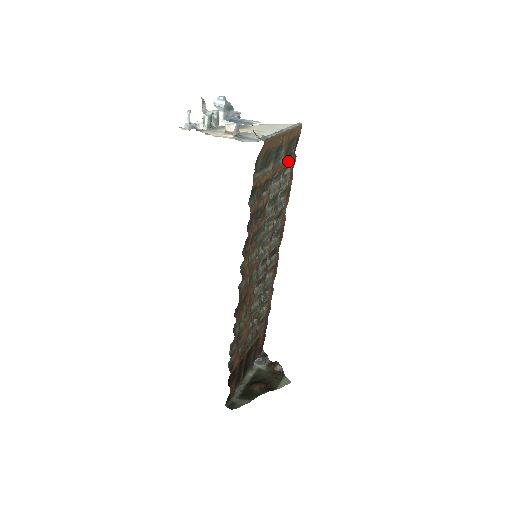
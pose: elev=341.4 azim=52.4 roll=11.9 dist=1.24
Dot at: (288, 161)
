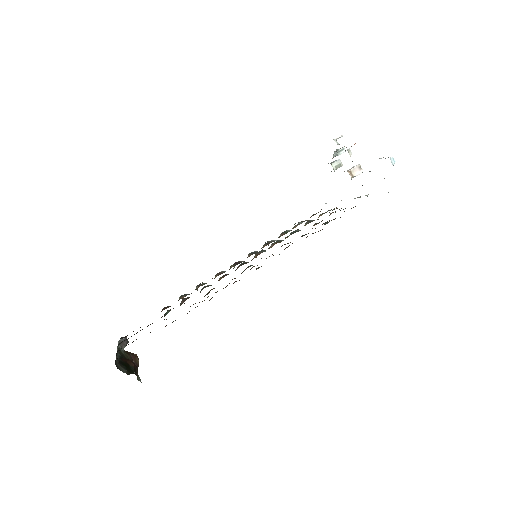
Dot at: occluded
